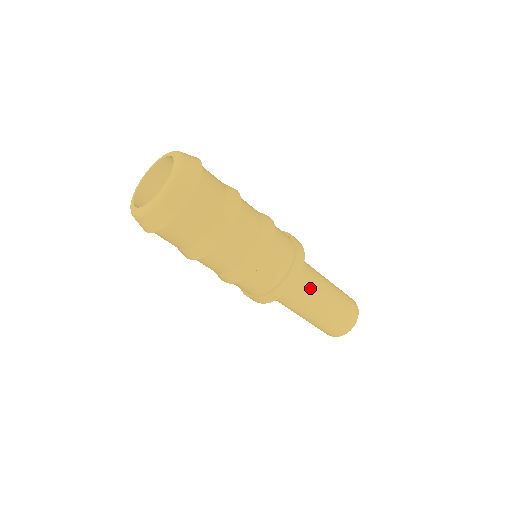
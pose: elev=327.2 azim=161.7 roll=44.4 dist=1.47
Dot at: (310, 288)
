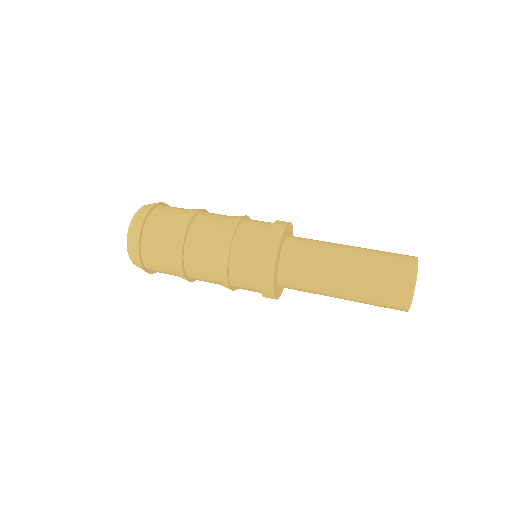
Dot at: (311, 289)
